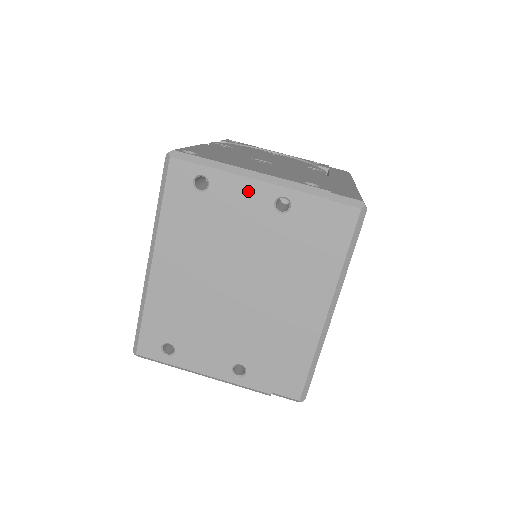
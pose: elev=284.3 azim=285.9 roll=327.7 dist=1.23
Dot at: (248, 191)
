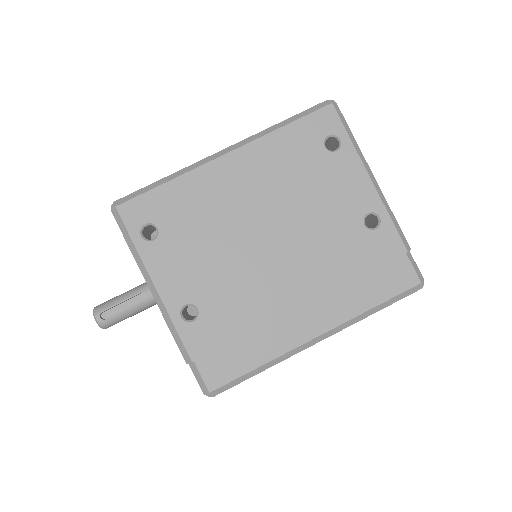
Dot at: (359, 185)
